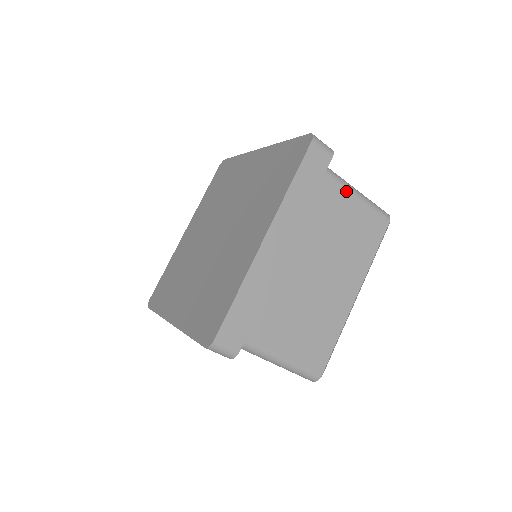
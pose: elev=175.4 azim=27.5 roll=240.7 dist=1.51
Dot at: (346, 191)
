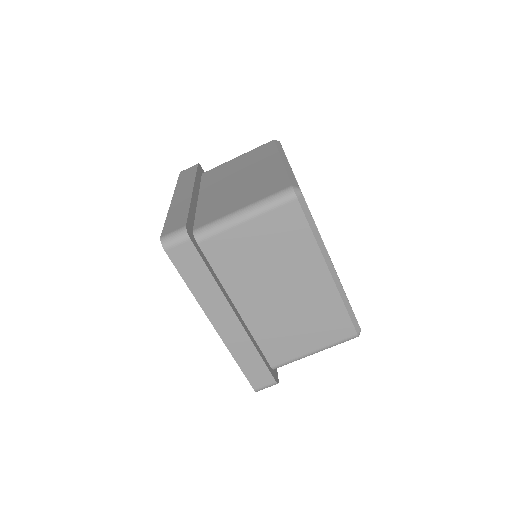
Dot at: (233, 229)
